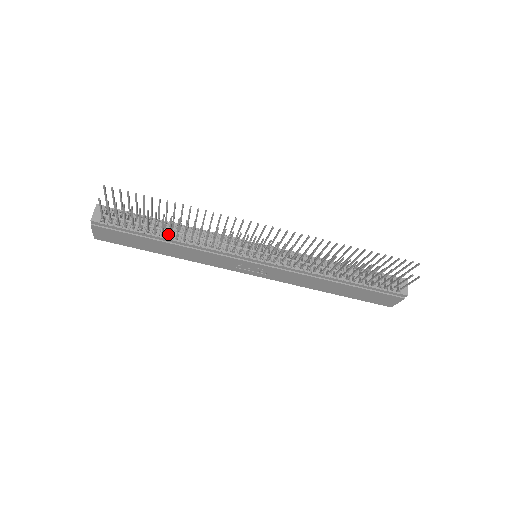
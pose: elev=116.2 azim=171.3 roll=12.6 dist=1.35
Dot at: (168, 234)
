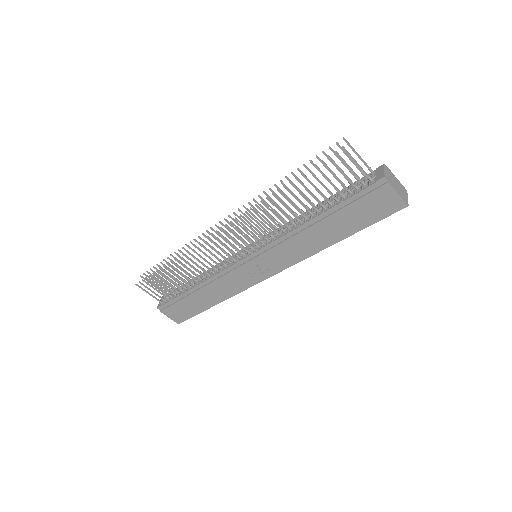
Dot at: occluded
